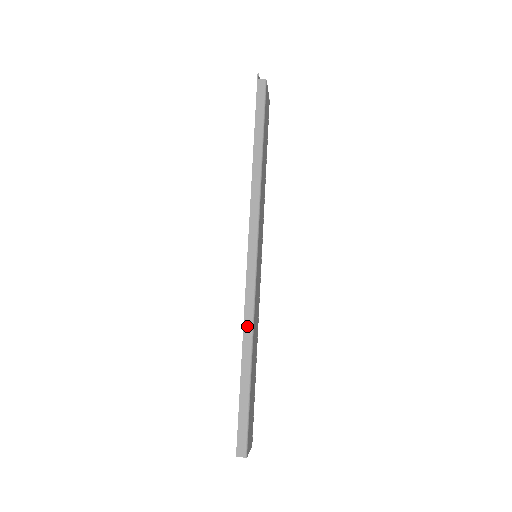
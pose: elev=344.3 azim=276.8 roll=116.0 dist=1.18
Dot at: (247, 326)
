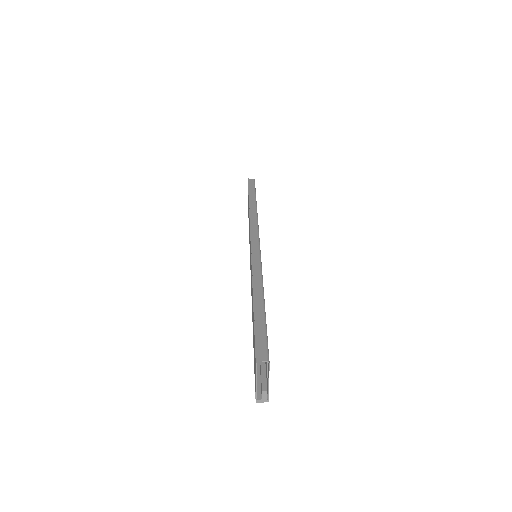
Dot at: (256, 274)
